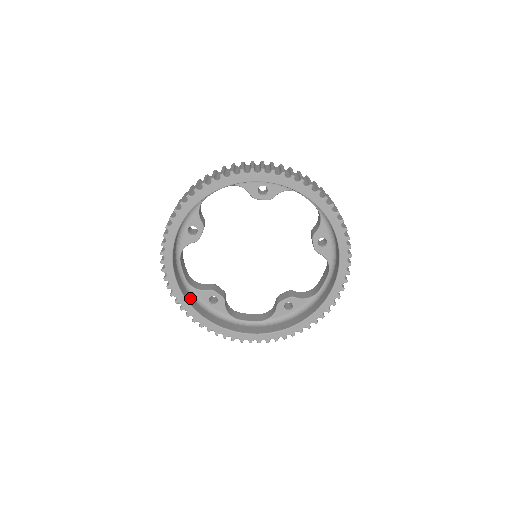
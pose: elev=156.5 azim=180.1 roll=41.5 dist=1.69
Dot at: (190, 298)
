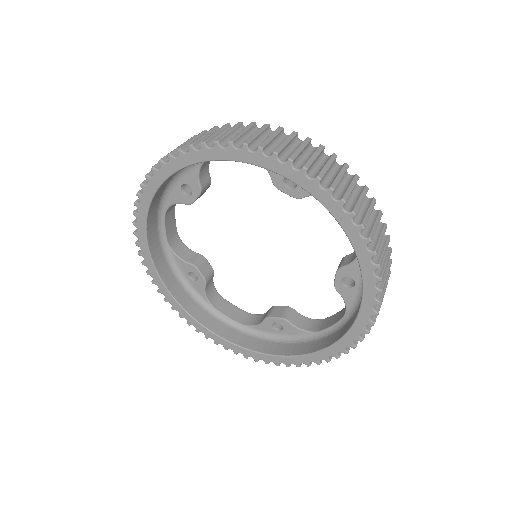
Dot at: (164, 264)
